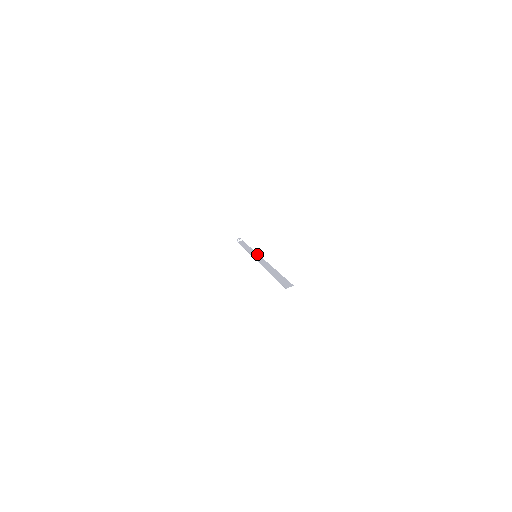
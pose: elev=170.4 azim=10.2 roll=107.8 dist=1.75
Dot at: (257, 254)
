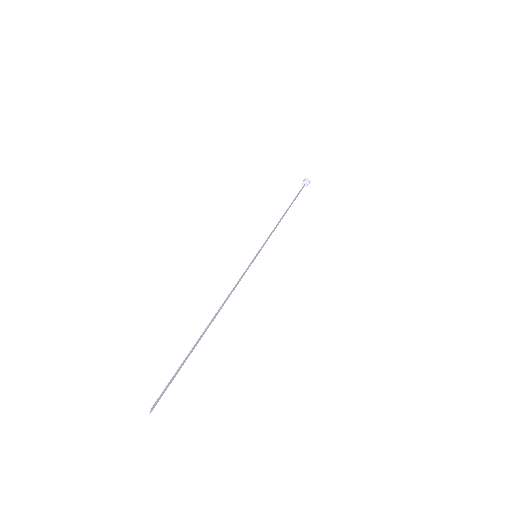
Dot at: (258, 251)
